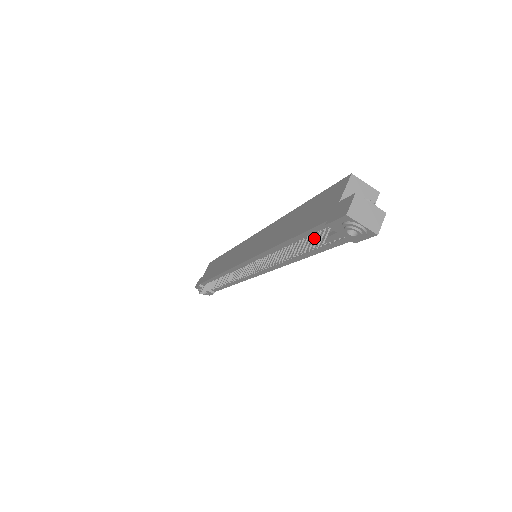
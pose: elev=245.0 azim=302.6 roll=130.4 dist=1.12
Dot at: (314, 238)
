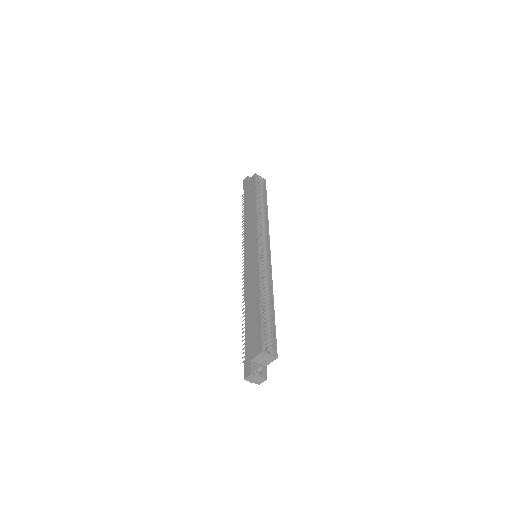
Dot at: occluded
